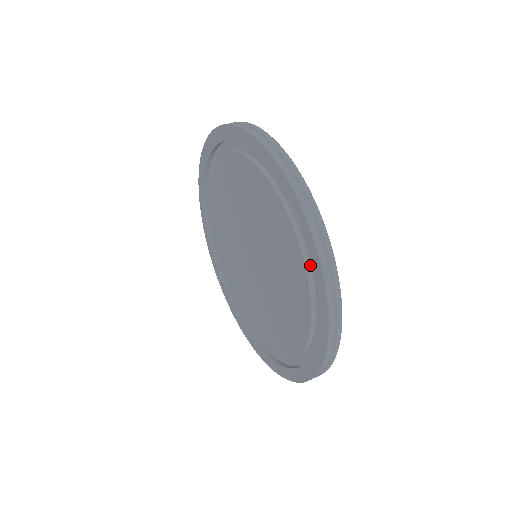
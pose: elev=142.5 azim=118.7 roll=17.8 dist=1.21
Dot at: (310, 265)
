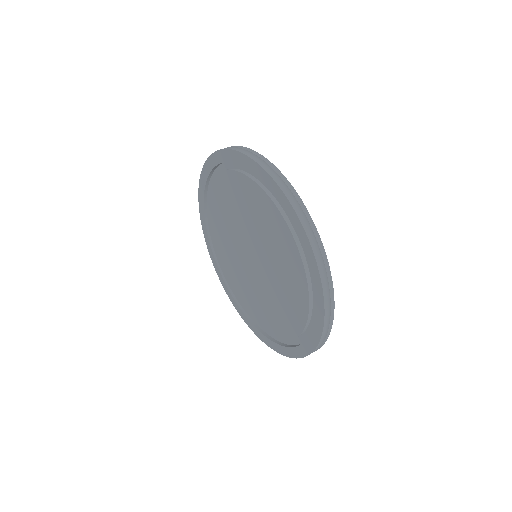
Dot at: (312, 288)
